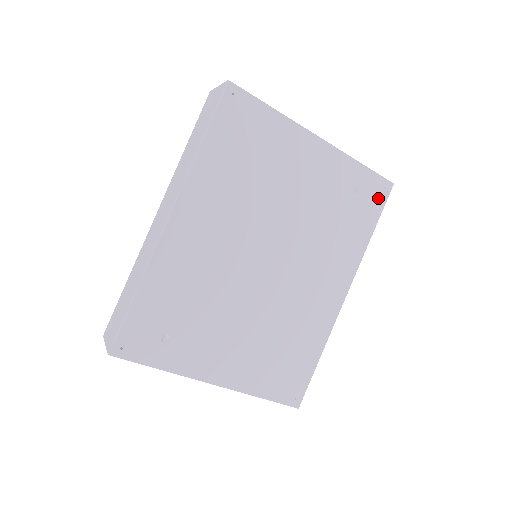
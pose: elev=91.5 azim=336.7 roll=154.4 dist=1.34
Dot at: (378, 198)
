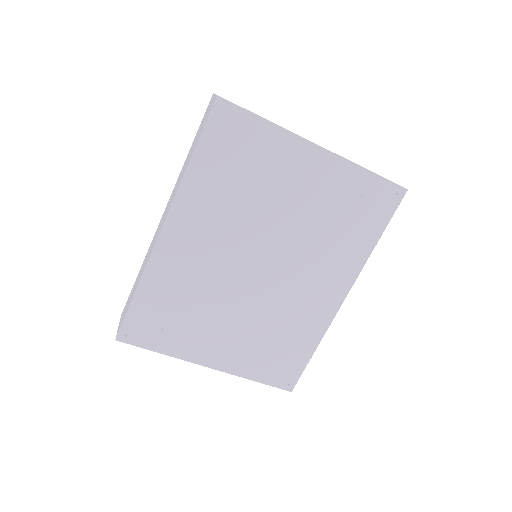
Dot at: (387, 205)
